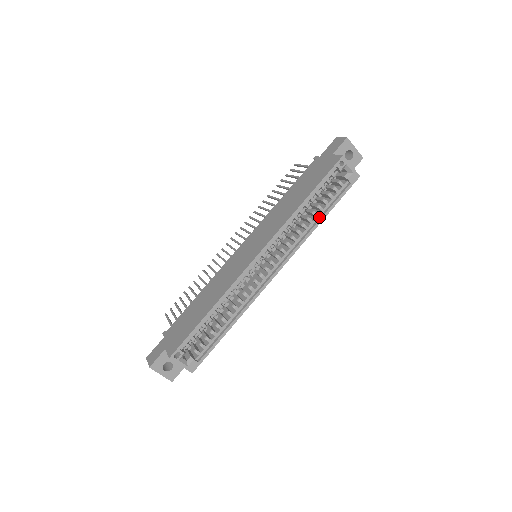
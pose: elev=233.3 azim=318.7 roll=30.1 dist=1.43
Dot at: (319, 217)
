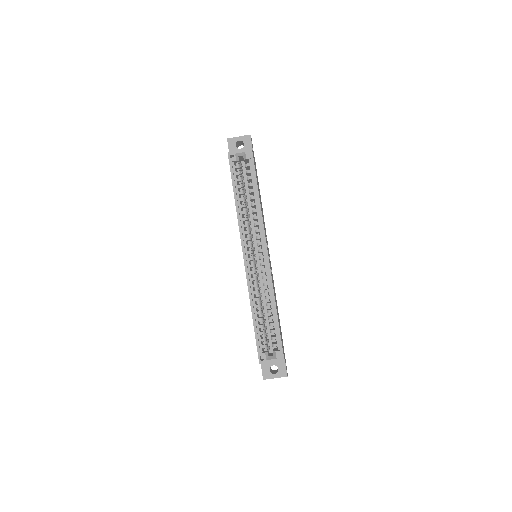
Dot at: (256, 196)
